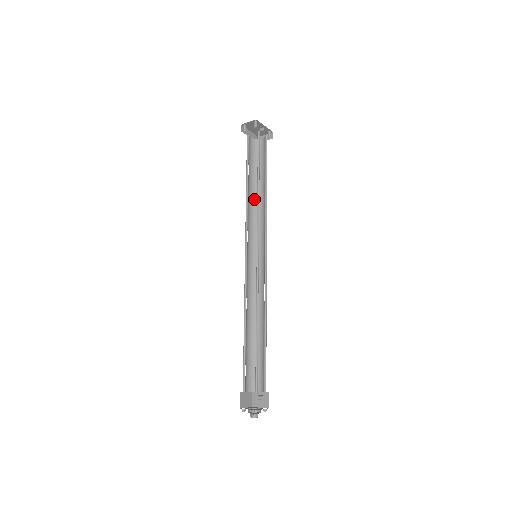
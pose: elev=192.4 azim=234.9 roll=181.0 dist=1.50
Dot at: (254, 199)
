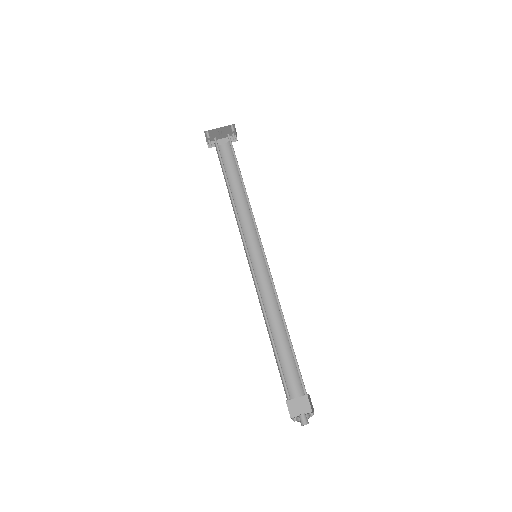
Dot at: (244, 199)
